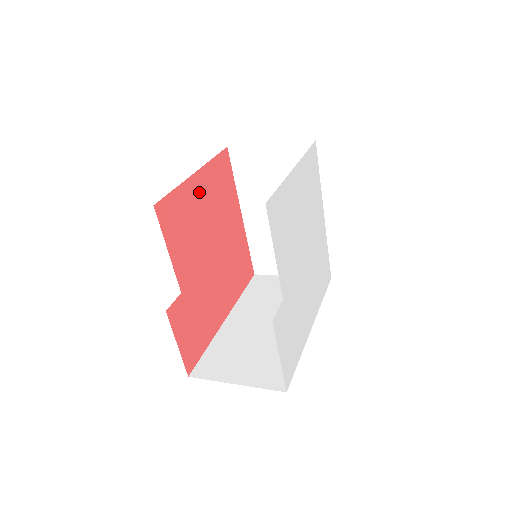
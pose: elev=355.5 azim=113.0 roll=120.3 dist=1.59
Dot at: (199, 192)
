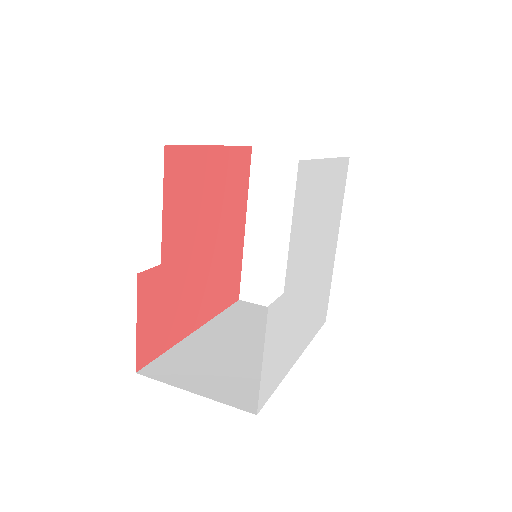
Dot at: (213, 169)
